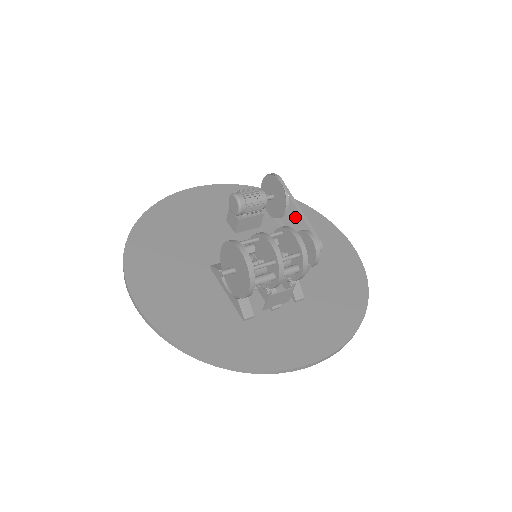
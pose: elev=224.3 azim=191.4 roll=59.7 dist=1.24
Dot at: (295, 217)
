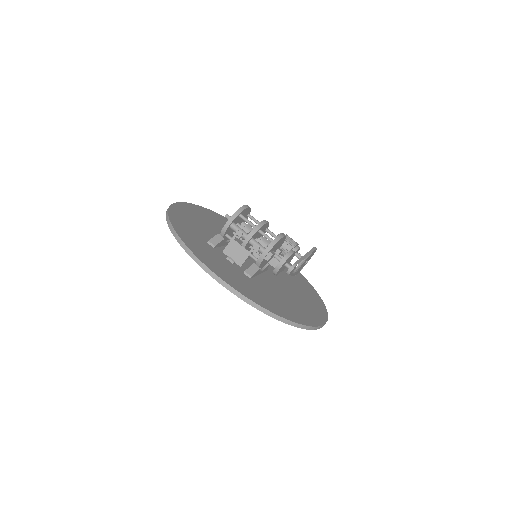
Dot at: (308, 295)
